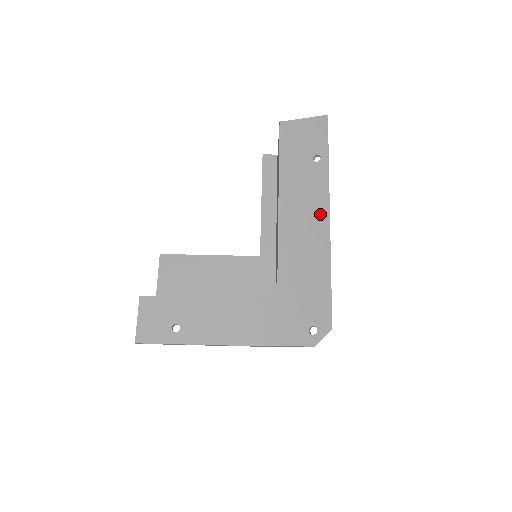
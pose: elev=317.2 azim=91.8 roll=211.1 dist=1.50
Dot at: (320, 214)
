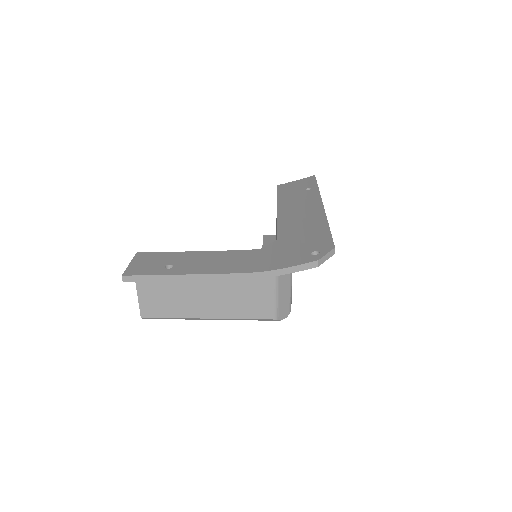
Dot at: (314, 206)
